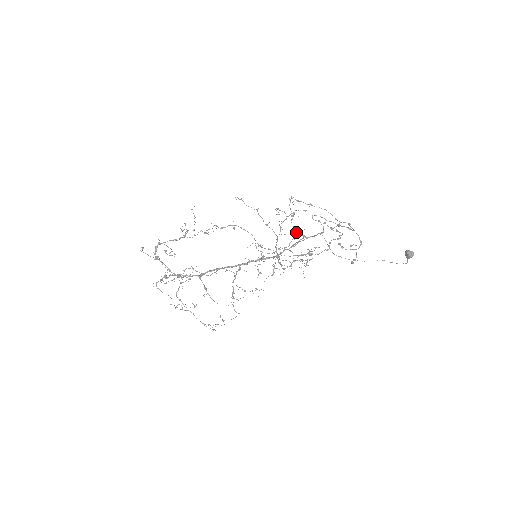
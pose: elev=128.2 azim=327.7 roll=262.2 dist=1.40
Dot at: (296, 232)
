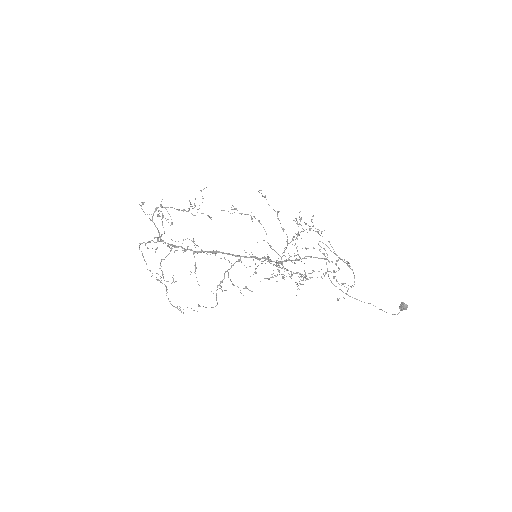
Dot at: (306, 248)
